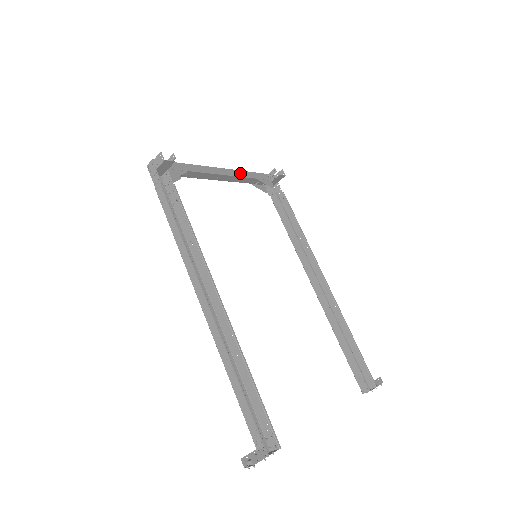
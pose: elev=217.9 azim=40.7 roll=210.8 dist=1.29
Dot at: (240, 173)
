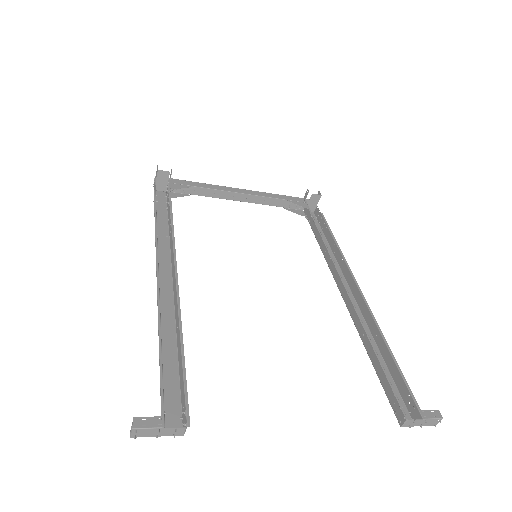
Dot at: (263, 194)
